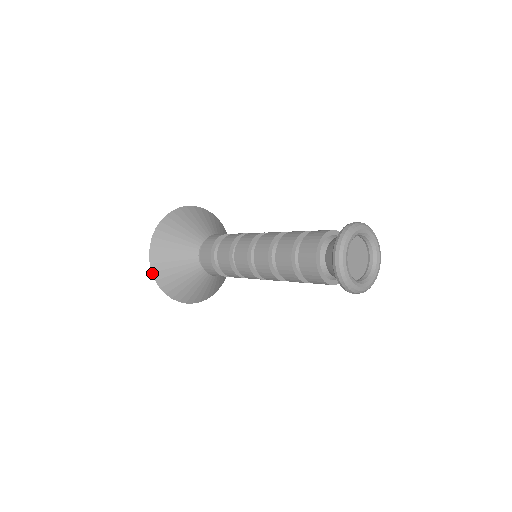
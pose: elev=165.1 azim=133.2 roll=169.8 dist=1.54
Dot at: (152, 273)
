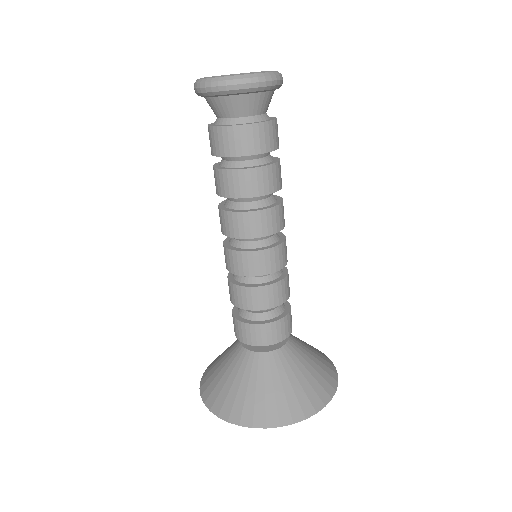
Dot at: (200, 389)
